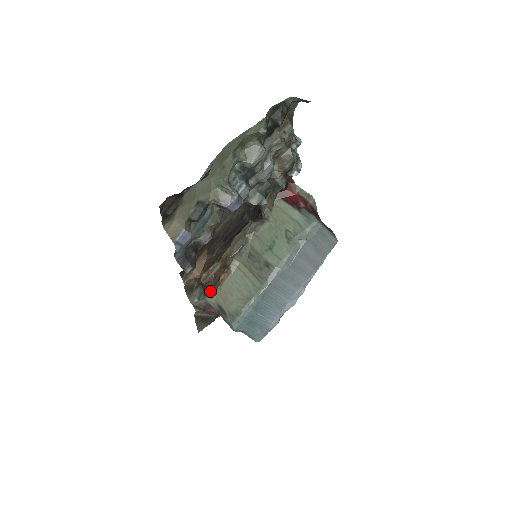
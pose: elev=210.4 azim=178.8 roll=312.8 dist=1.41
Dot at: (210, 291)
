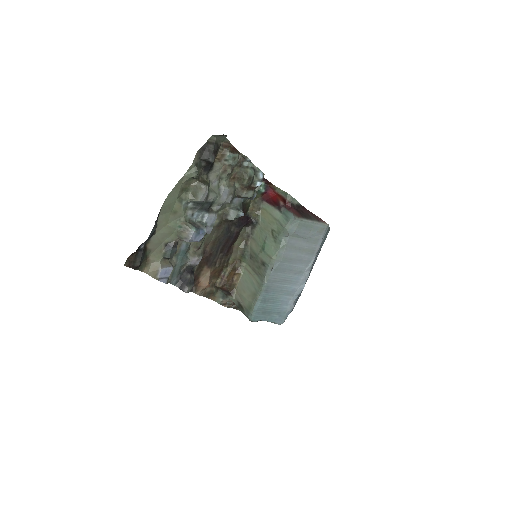
Dot at: (229, 291)
